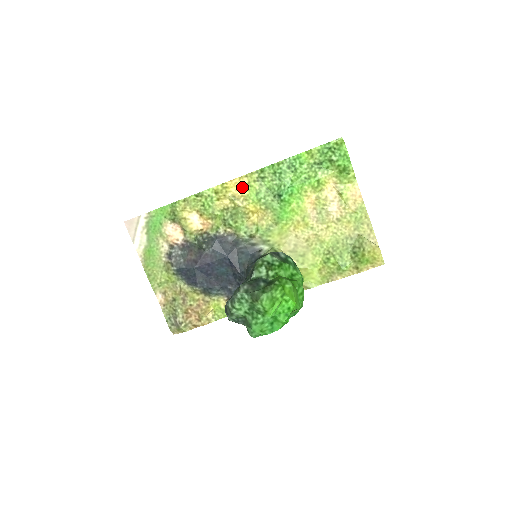
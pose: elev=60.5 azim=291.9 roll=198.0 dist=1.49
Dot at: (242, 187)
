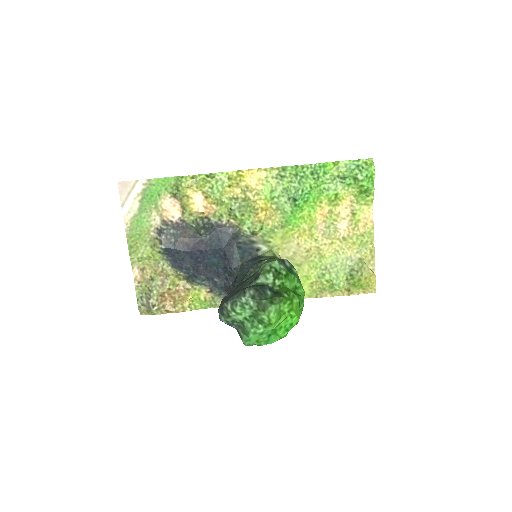
Dot at: (258, 180)
